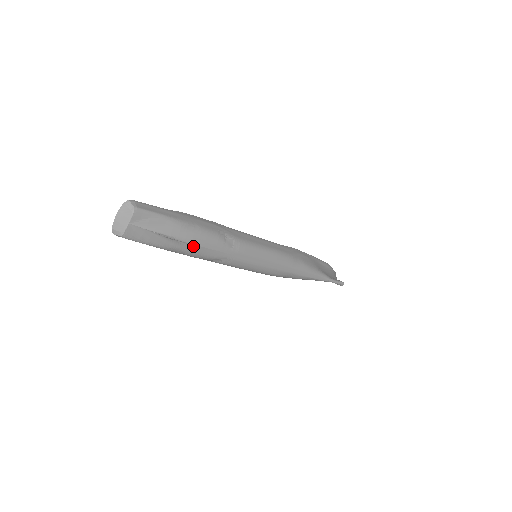
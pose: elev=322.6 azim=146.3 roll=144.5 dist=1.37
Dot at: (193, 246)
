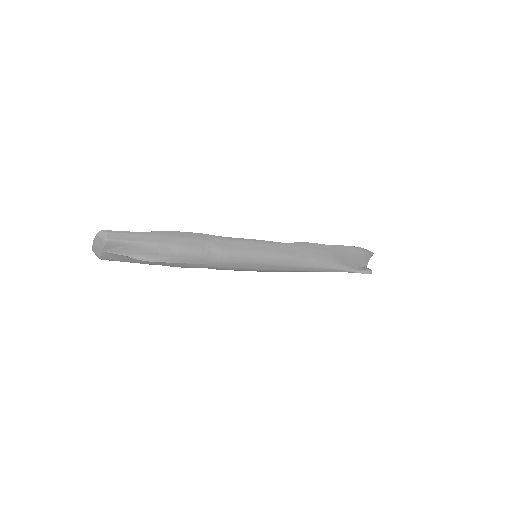
Dot at: (172, 263)
